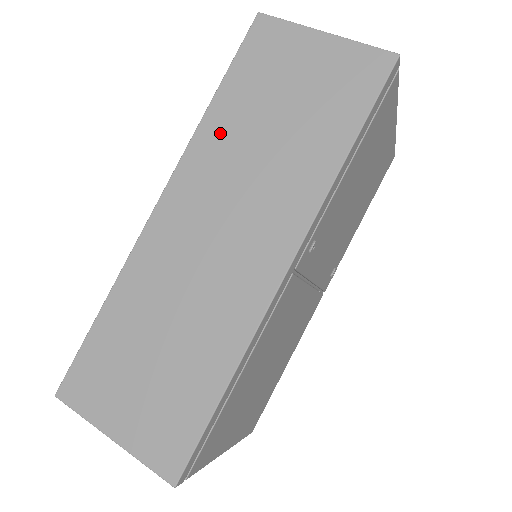
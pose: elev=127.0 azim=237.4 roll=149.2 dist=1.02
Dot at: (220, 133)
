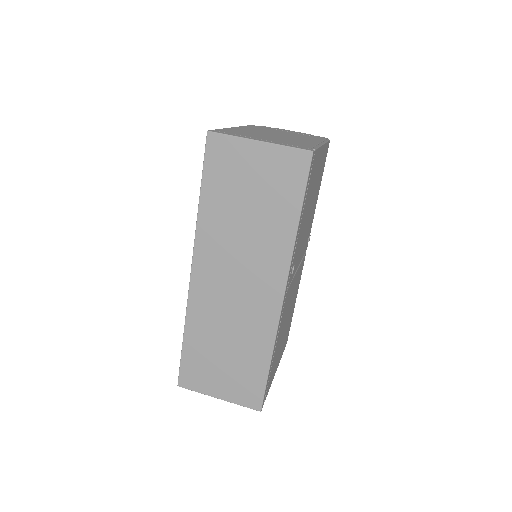
Dot at: (213, 223)
